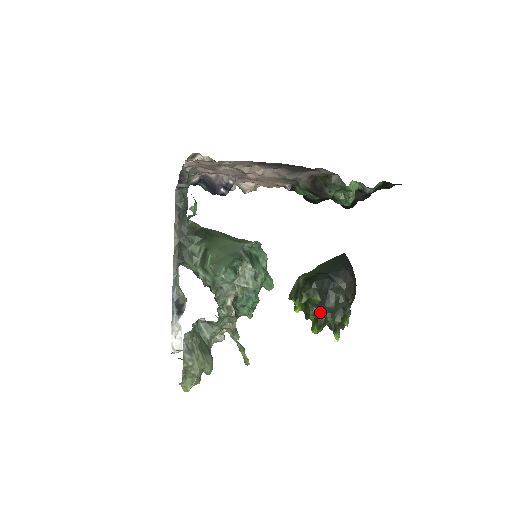
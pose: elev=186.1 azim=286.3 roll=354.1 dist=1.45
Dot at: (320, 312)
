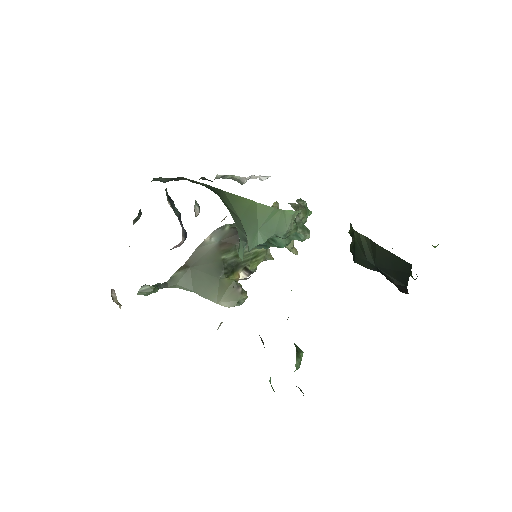
Dot at: occluded
